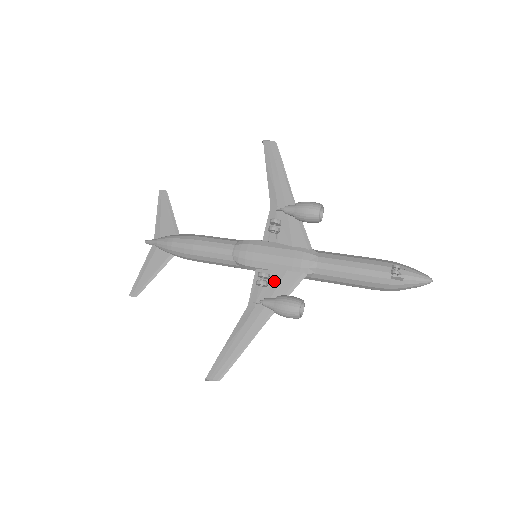
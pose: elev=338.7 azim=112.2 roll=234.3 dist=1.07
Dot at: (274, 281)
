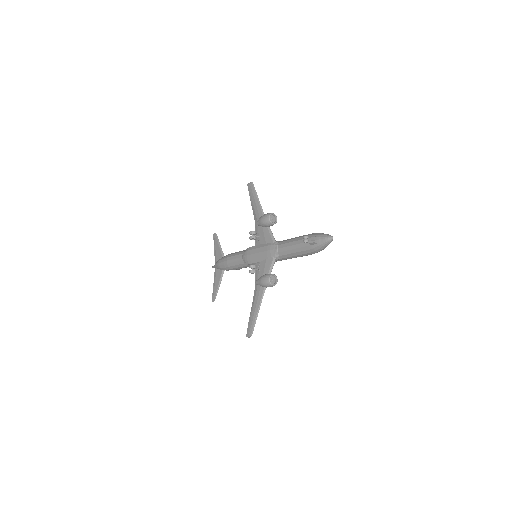
Dot at: (262, 268)
